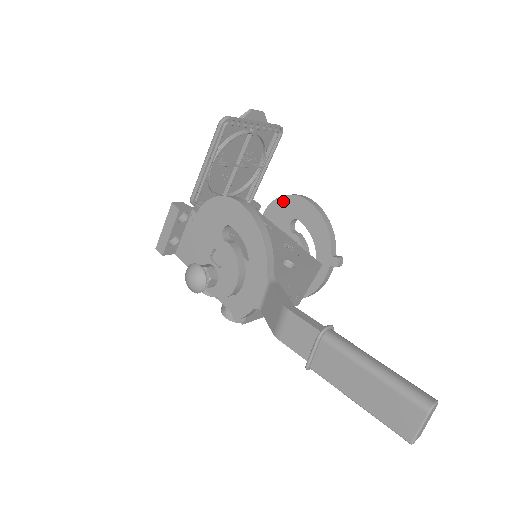
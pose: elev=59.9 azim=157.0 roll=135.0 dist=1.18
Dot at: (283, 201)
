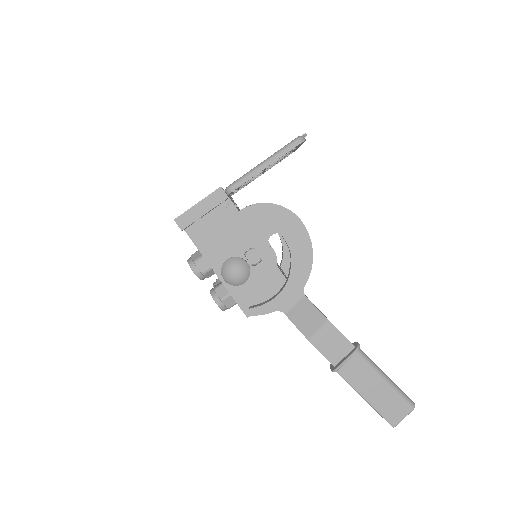
Dot at: occluded
